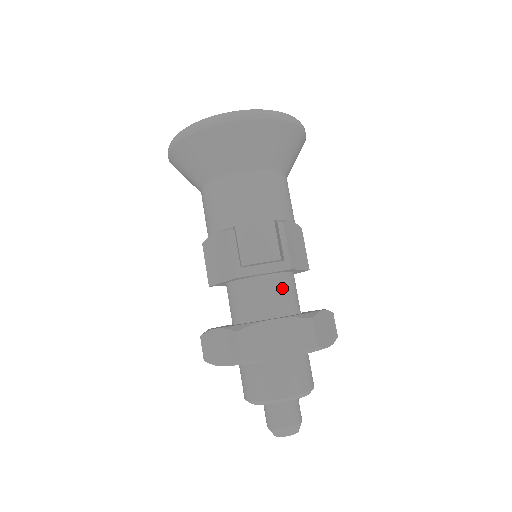
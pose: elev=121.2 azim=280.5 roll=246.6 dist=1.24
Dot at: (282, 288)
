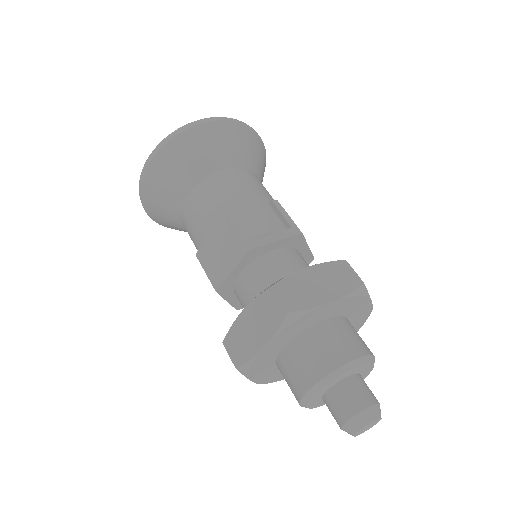
Dot at: (298, 260)
